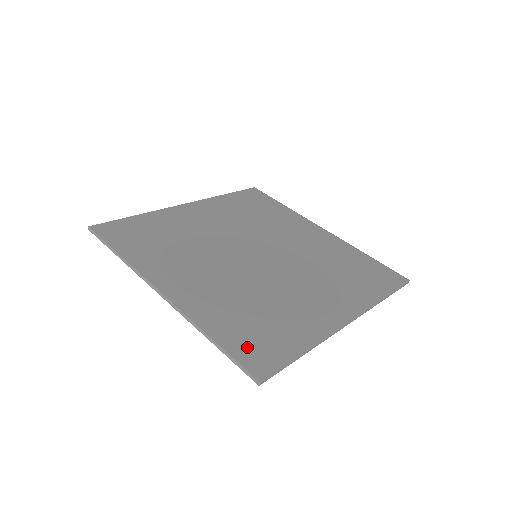
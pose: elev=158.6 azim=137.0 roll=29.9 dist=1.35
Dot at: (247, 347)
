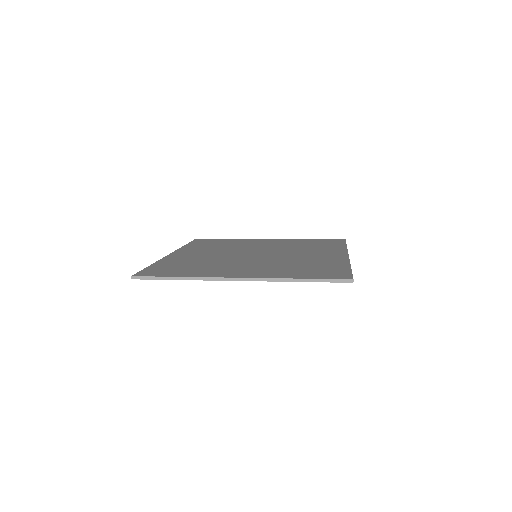
Dot at: (156, 270)
